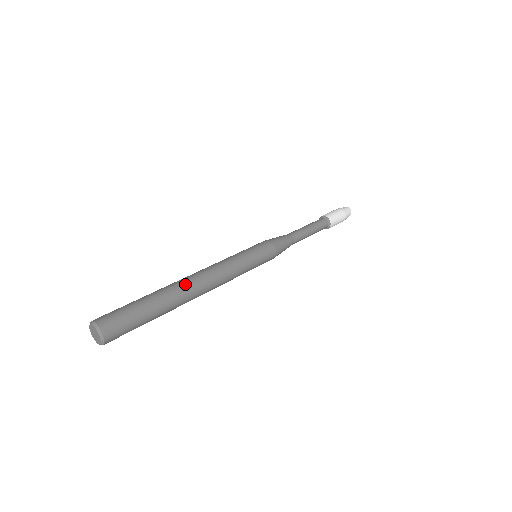
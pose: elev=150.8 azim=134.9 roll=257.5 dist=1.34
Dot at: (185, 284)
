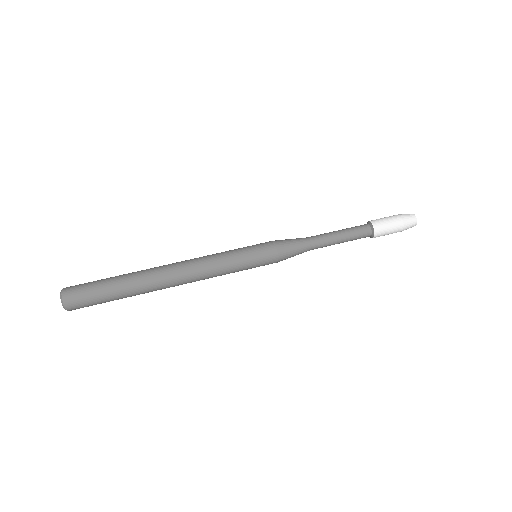
Dot at: (156, 269)
